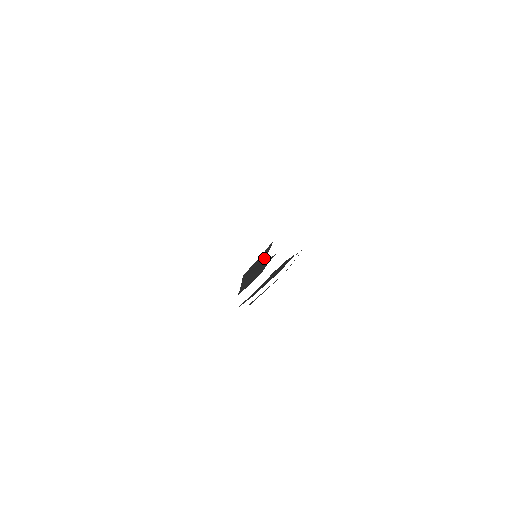
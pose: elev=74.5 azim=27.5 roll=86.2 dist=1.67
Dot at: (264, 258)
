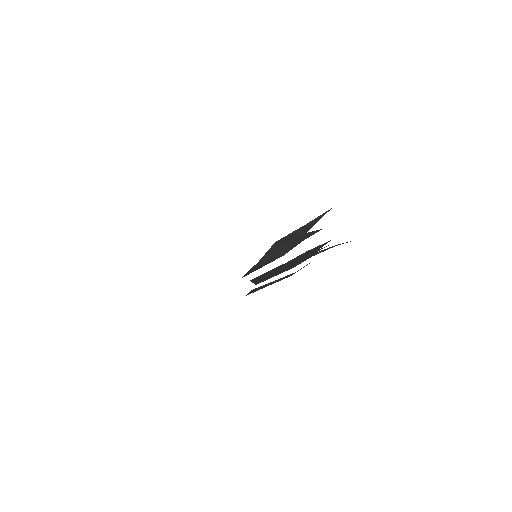
Dot at: (309, 228)
